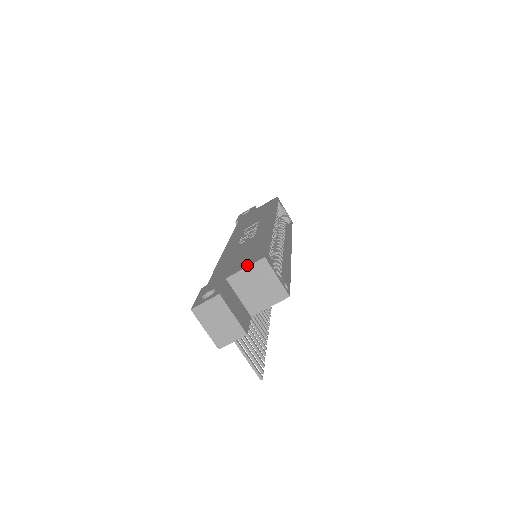
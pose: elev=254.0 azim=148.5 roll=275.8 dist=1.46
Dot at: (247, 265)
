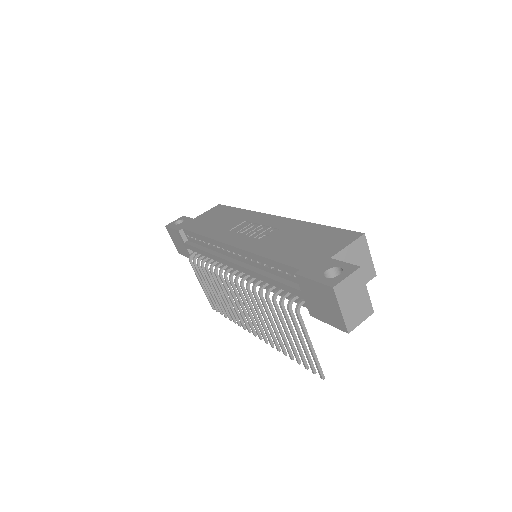
Dot at: (347, 243)
